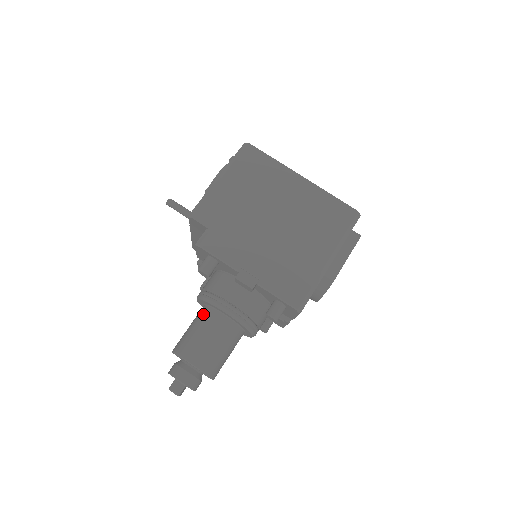
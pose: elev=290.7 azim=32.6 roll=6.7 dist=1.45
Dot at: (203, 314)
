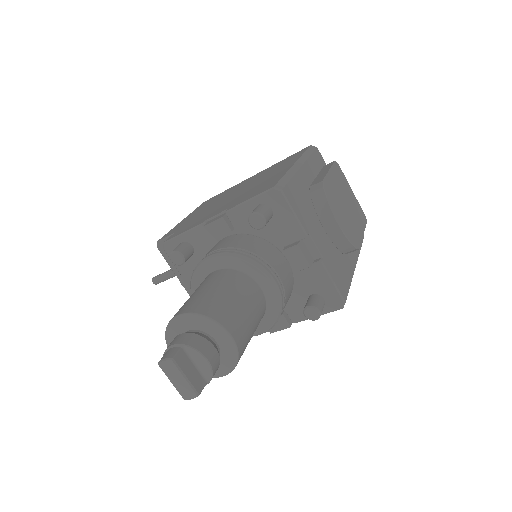
Dot at: occluded
